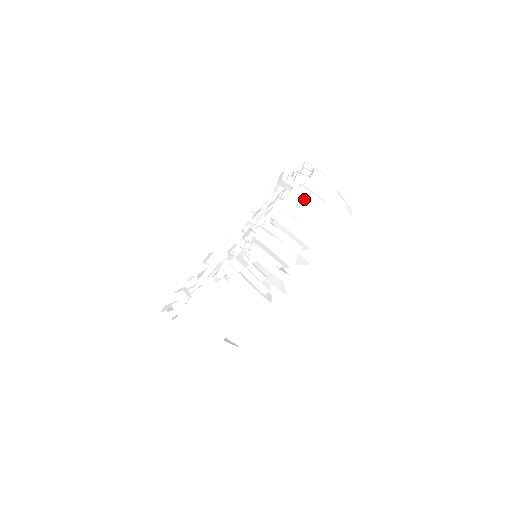
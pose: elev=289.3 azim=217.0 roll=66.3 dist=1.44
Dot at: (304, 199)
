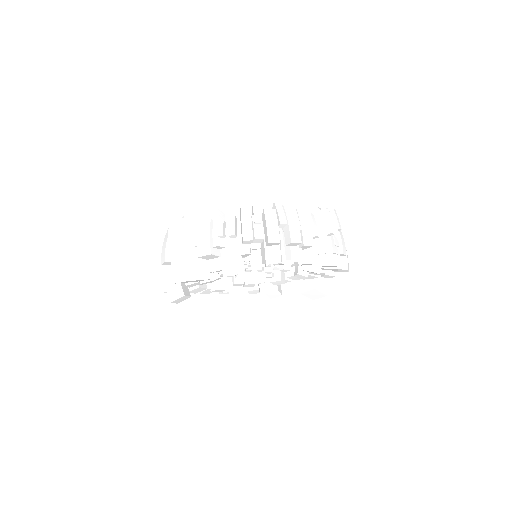
Dot at: (300, 218)
